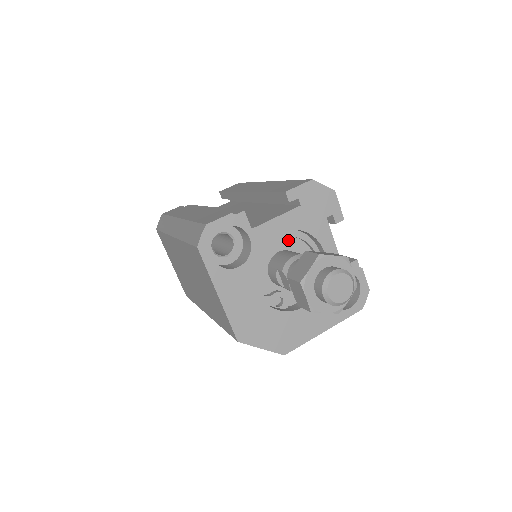
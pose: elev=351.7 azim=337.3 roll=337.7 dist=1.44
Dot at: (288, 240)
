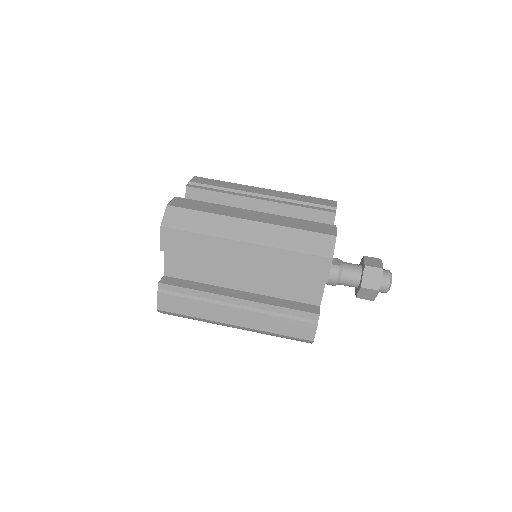
Dot at: occluded
